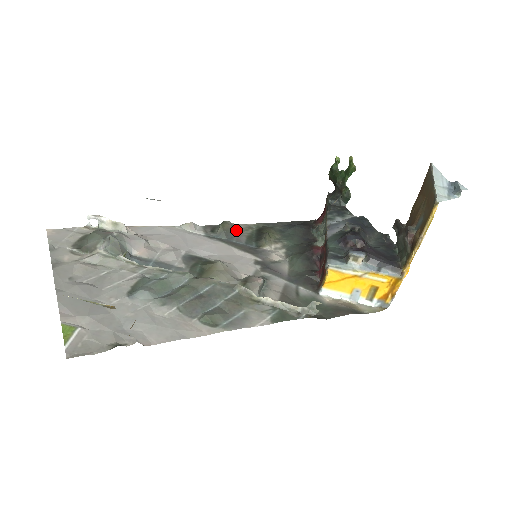
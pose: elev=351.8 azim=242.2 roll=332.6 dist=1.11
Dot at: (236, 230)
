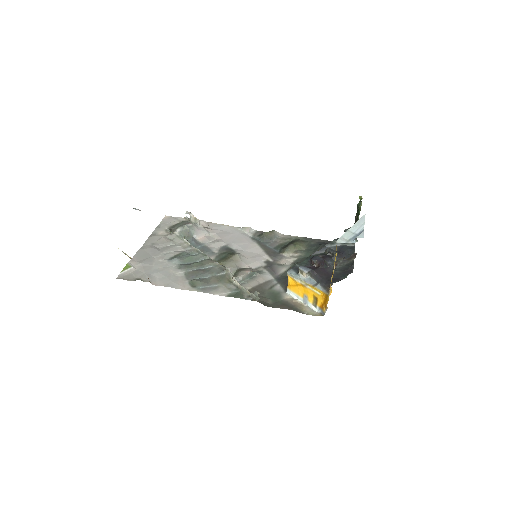
Dot at: (276, 238)
